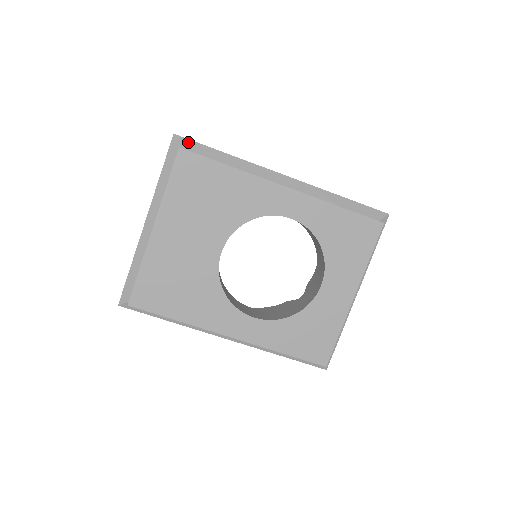
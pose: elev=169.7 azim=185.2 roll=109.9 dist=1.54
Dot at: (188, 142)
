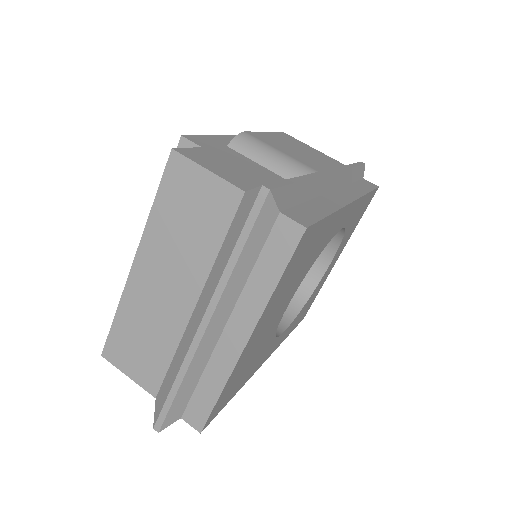
Dot at: (282, 193)
